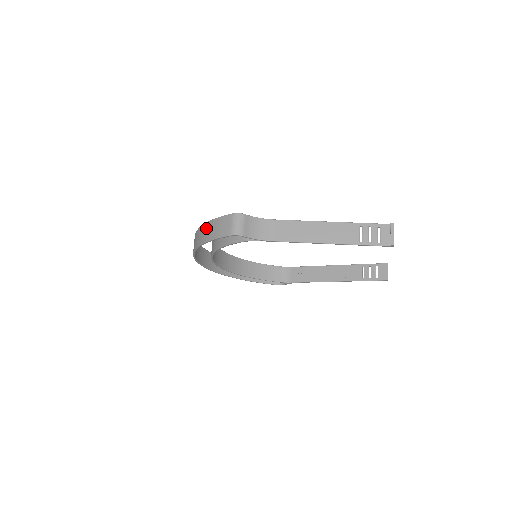
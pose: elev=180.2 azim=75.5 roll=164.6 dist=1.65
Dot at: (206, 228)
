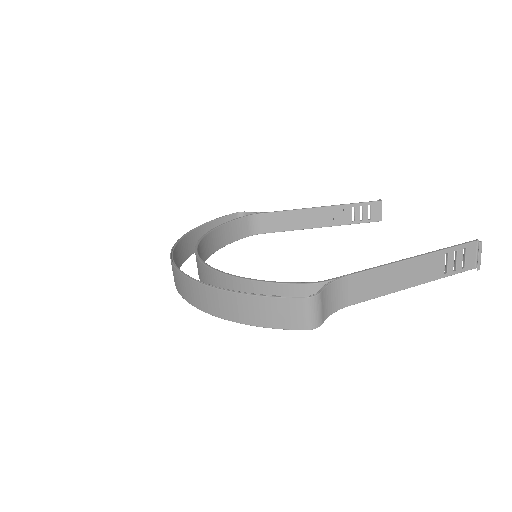
Dot at: (242, 303)
